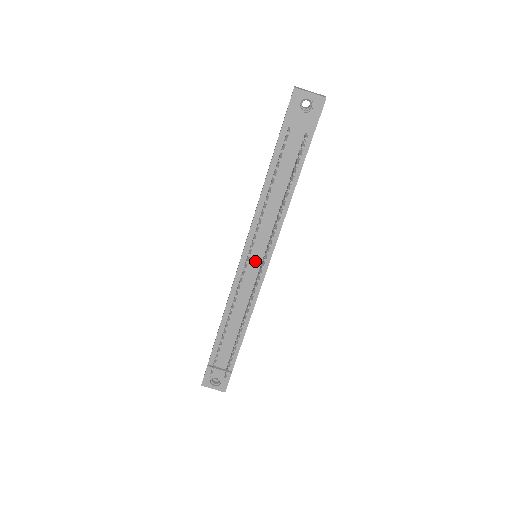
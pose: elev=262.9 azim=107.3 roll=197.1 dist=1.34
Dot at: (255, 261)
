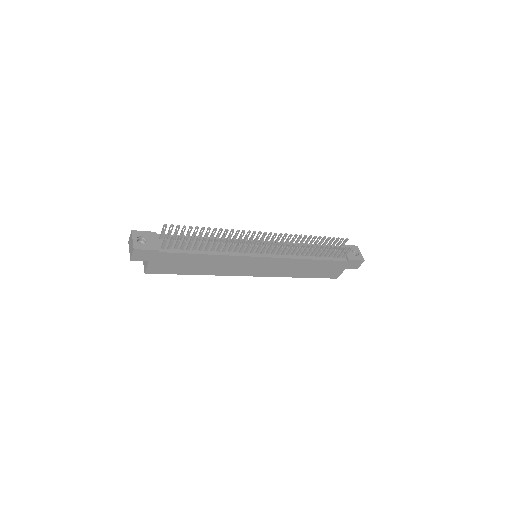
Dot at: (261, 249)
